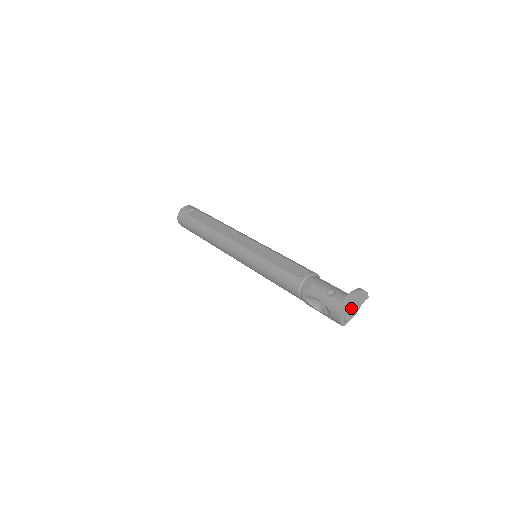
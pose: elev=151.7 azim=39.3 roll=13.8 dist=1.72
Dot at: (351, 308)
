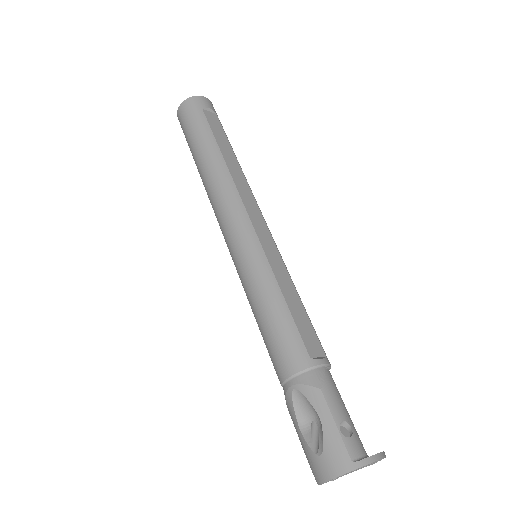
Dot at: (353, 471)
